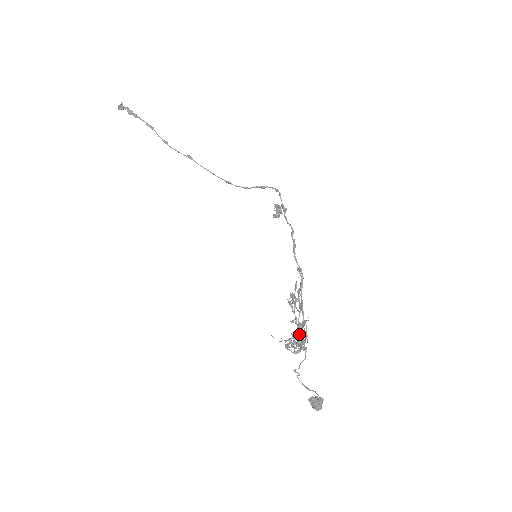
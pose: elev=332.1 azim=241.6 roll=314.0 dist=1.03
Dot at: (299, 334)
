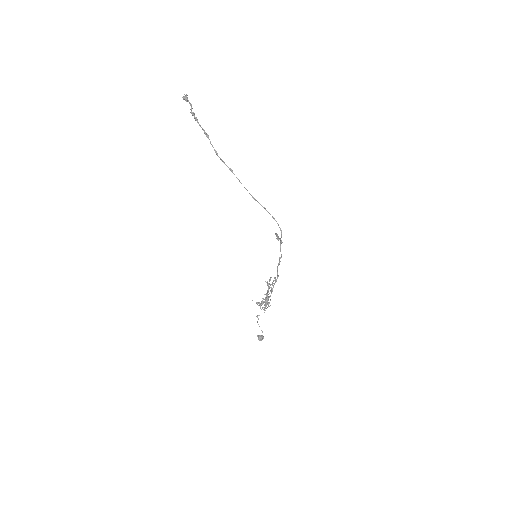
Dot at: (265, 302)
